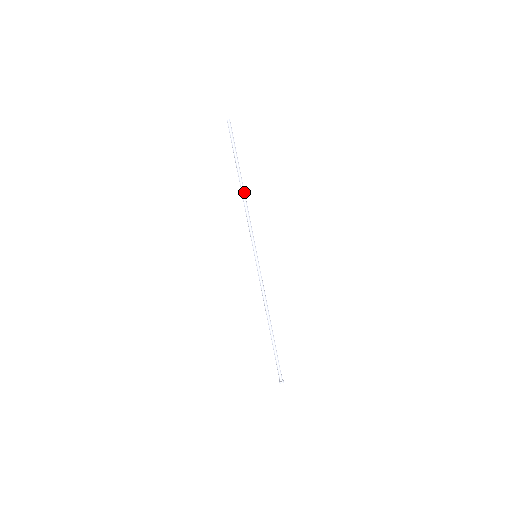
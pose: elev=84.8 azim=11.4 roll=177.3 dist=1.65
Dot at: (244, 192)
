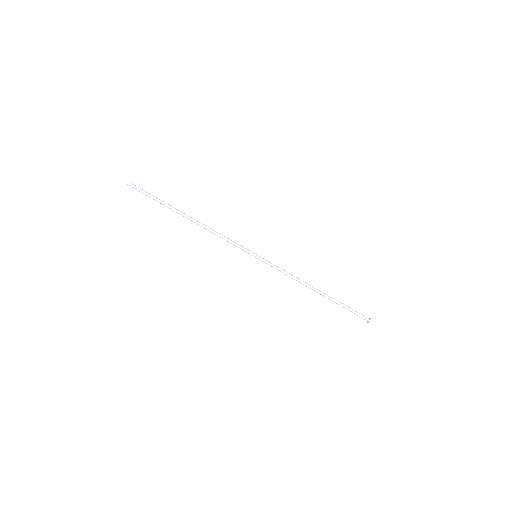
Dot at: (197, 222)
